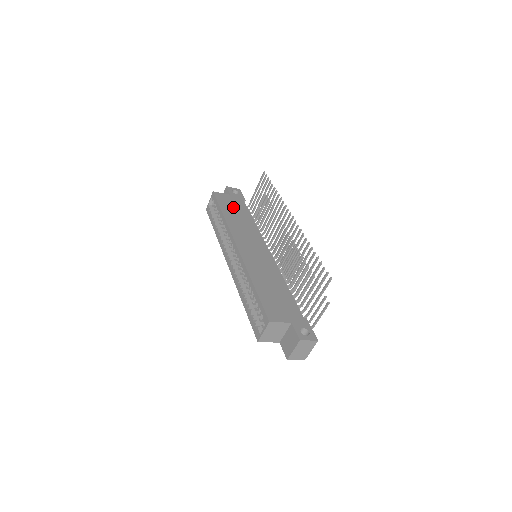
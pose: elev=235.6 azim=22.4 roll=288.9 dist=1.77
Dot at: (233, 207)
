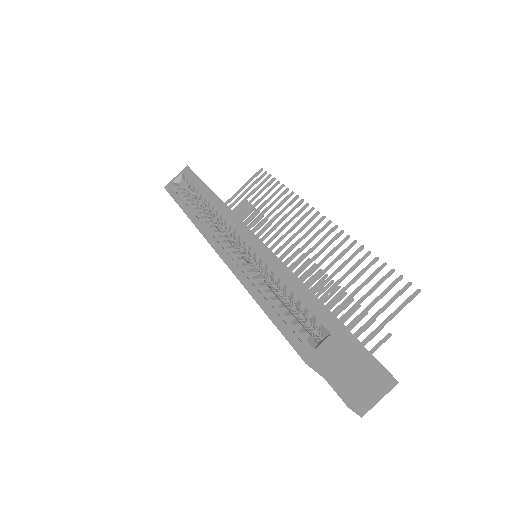
Dot at: occluded
